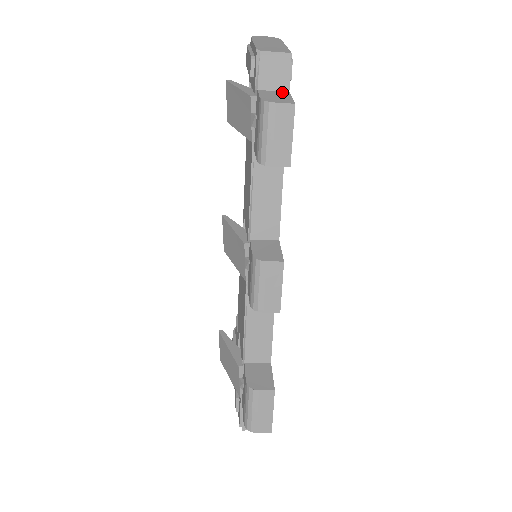
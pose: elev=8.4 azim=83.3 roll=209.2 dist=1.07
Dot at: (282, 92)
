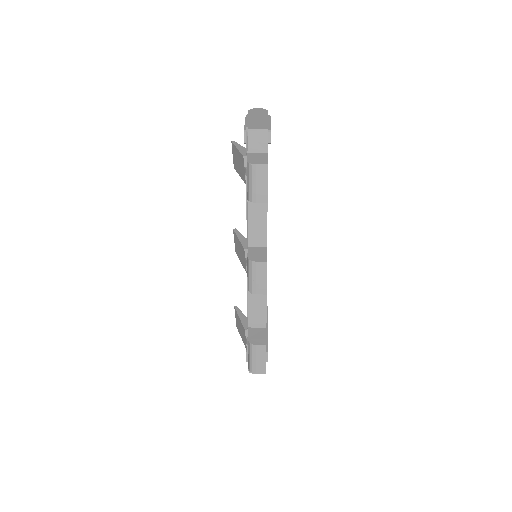
Dot at: (263, 154)
